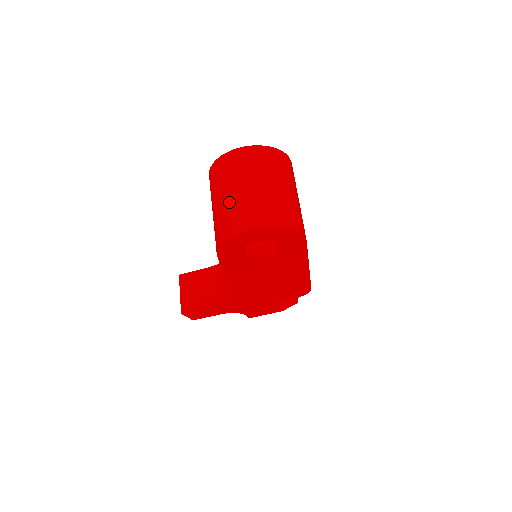
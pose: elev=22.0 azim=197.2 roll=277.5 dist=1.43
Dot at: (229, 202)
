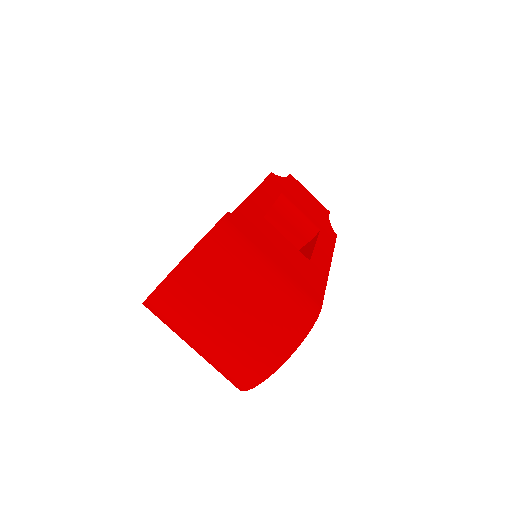
Dot at: (208, 356)
